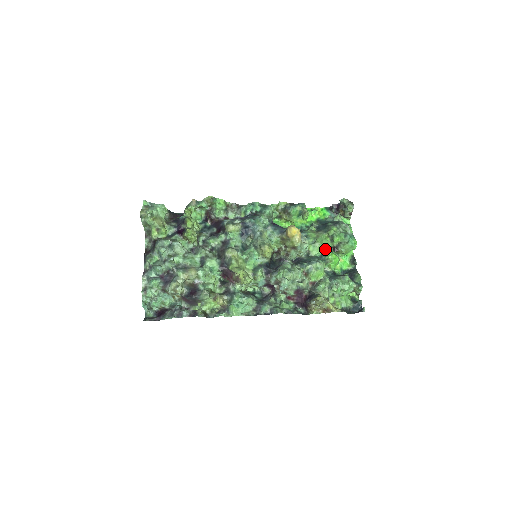
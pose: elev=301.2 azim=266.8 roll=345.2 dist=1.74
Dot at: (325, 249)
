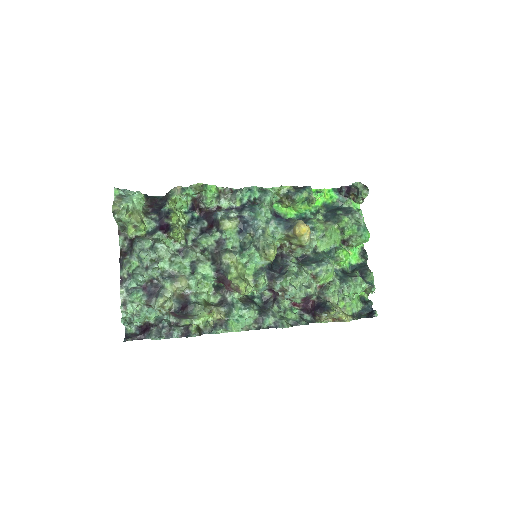
Dot at: (334, 244)
